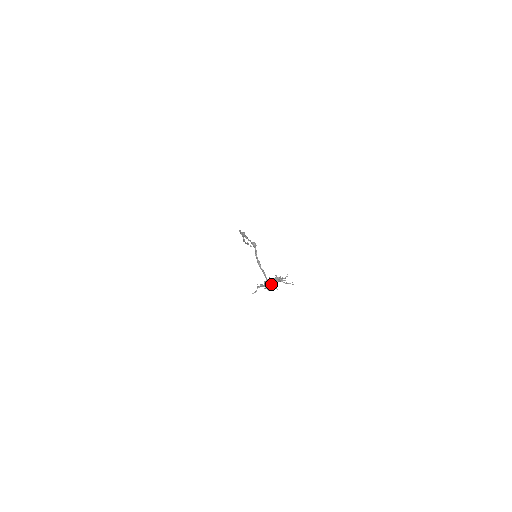
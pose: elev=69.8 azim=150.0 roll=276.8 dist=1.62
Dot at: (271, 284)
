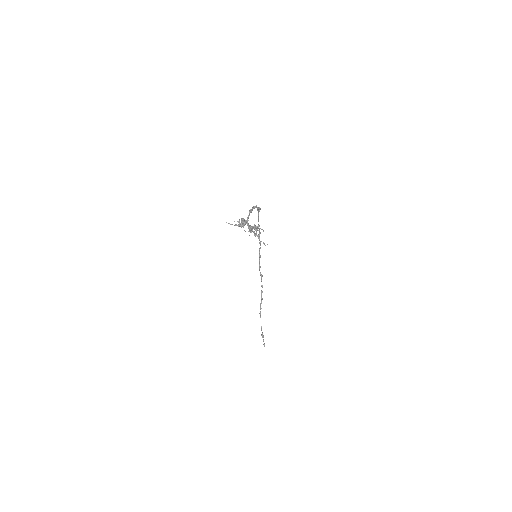
Dot at: (247, 224)
